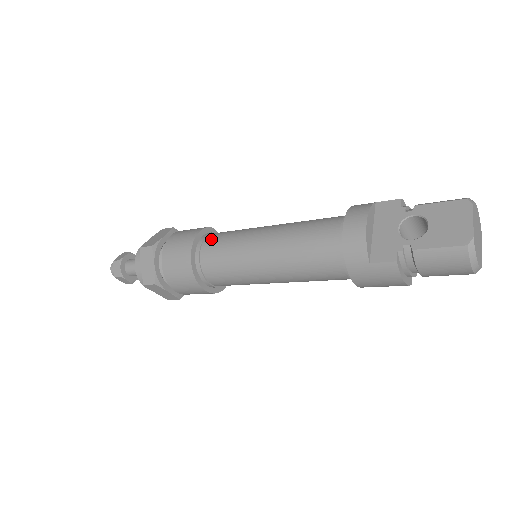
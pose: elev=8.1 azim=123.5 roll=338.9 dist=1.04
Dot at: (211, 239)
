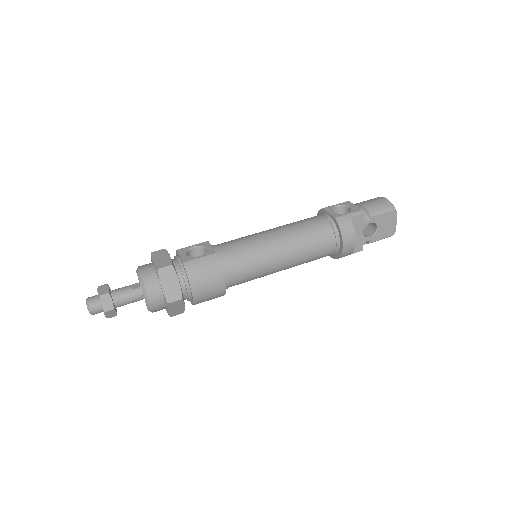
Dot at: (233, 270)
